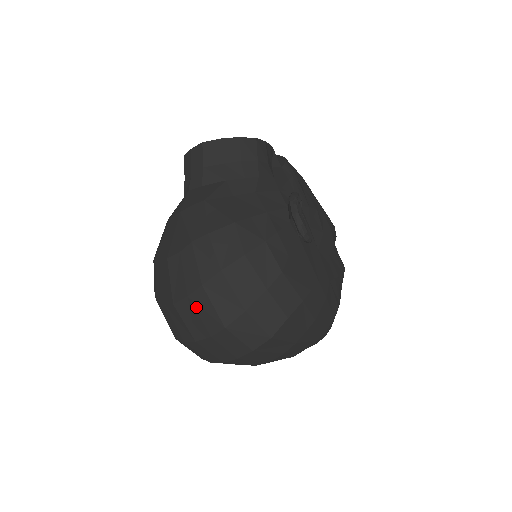
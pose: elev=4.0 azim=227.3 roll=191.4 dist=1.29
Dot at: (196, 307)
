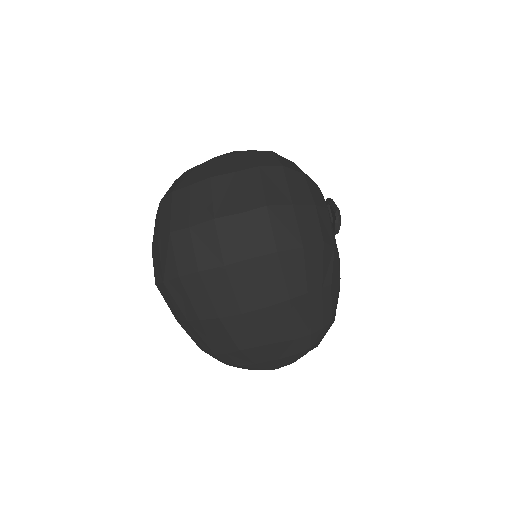
Dot at: (240, 182)
